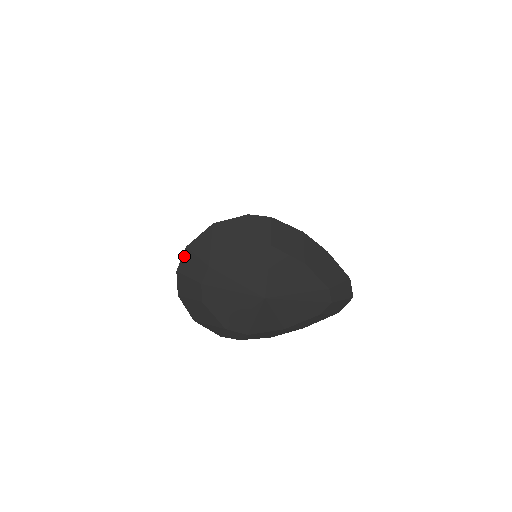
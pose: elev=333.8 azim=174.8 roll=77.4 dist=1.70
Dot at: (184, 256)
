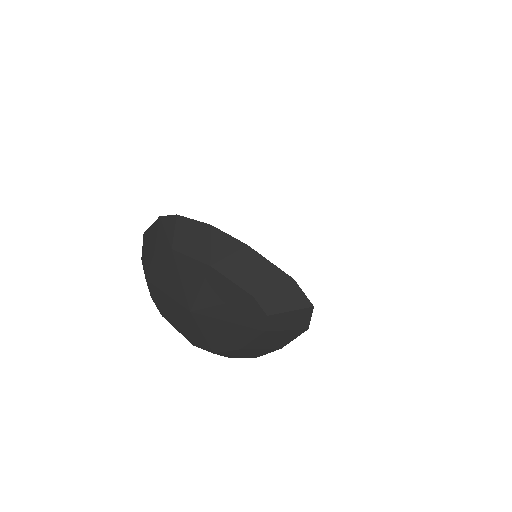
Dot at: occluded
